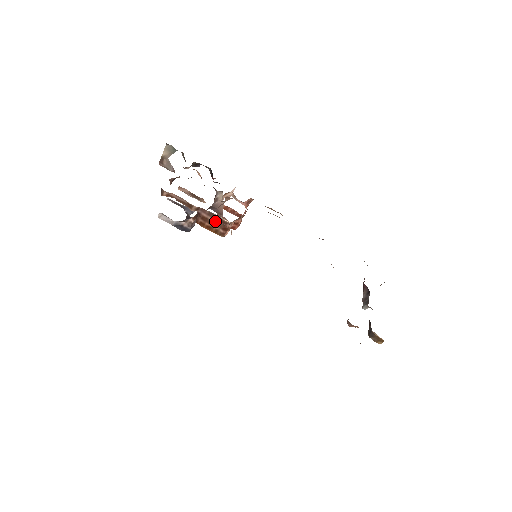
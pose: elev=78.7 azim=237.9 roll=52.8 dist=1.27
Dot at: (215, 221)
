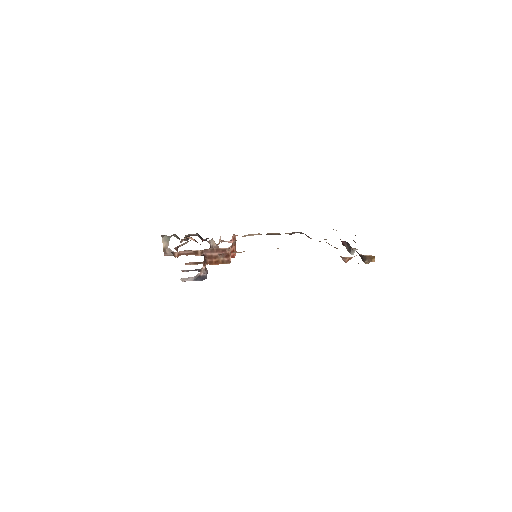
Dot at: (218, 254)
